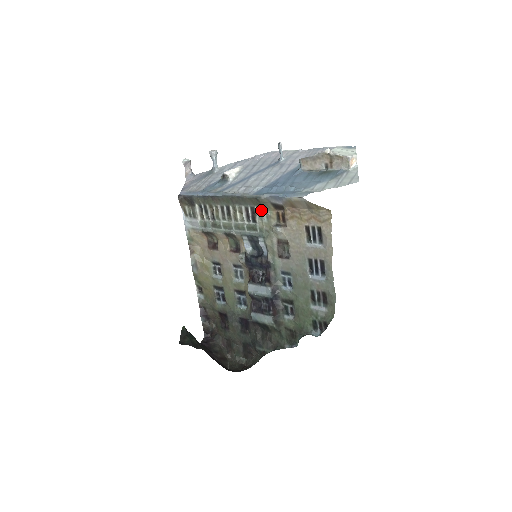
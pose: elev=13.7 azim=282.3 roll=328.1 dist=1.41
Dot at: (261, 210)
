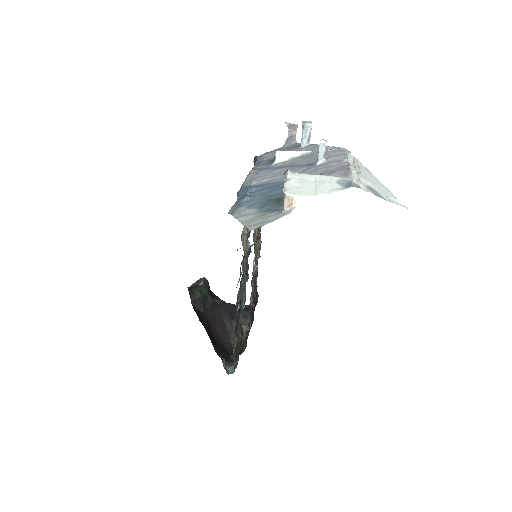
Dot at: occluded
